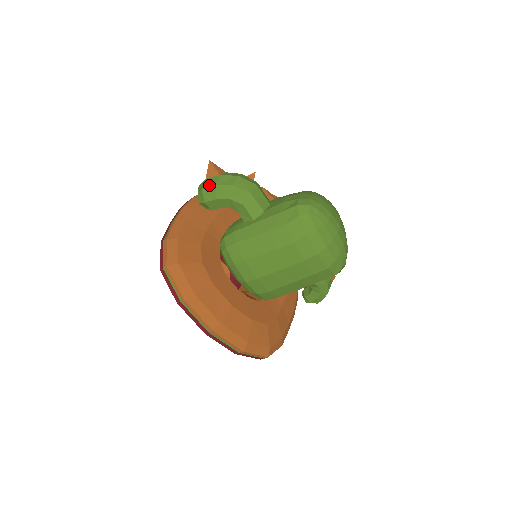
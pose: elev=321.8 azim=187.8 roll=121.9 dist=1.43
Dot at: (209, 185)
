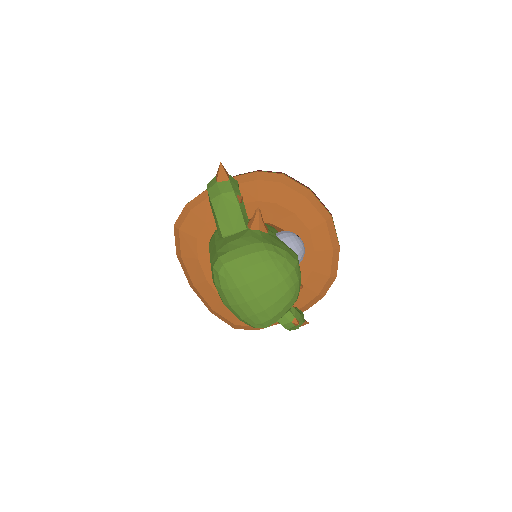
Dot at: (209, 185)
